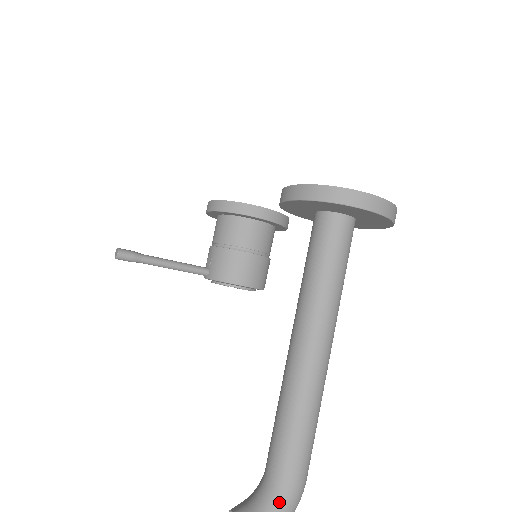
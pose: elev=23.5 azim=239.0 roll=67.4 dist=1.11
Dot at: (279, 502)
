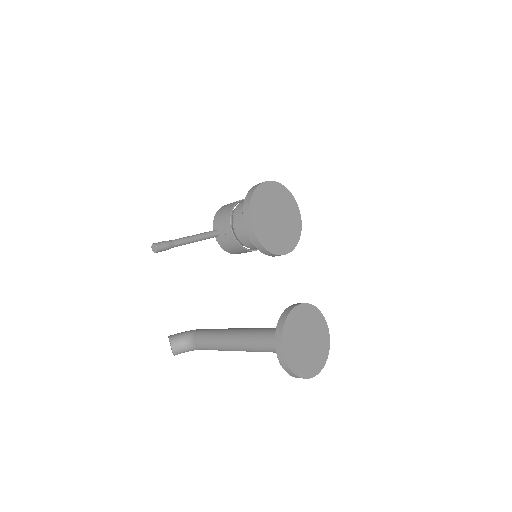
Dot at: (193, 350)
